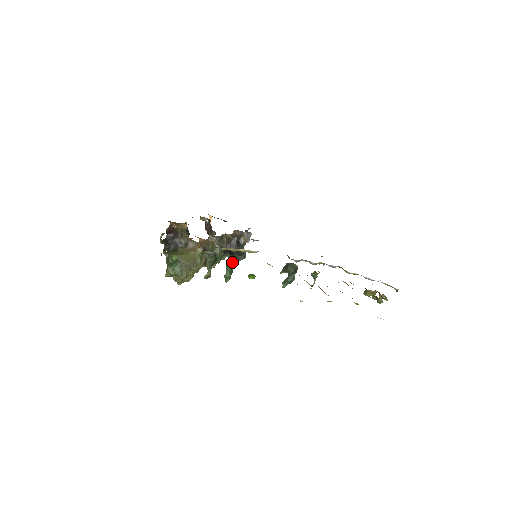
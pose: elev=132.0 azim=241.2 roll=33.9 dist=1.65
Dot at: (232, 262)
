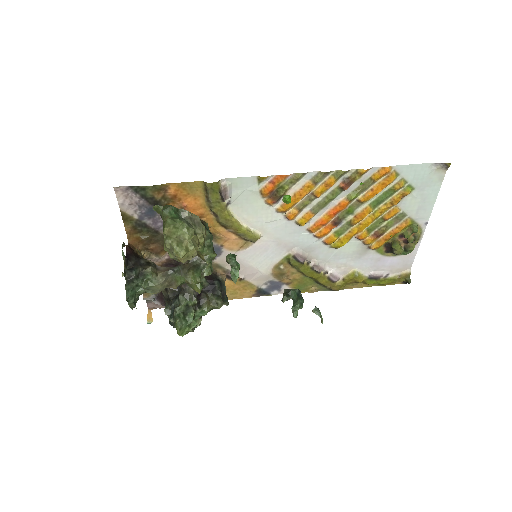
Dot at: (234, 255)
